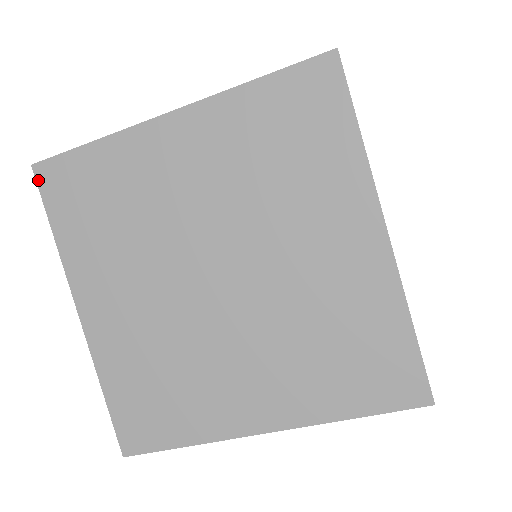
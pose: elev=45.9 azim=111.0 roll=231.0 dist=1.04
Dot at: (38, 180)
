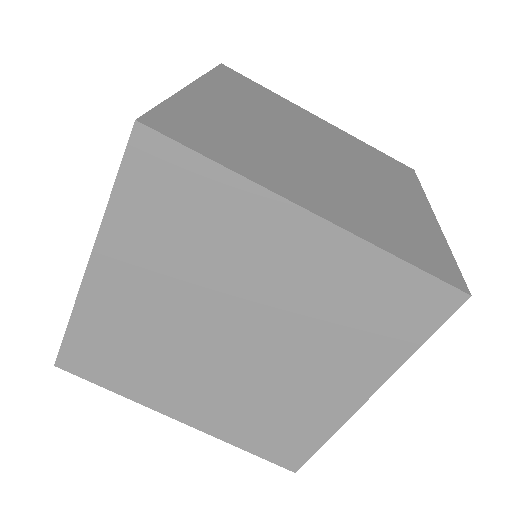
Dot at: (220, 66)
